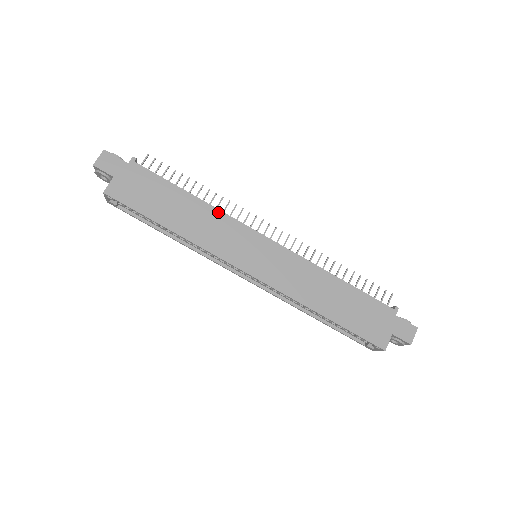
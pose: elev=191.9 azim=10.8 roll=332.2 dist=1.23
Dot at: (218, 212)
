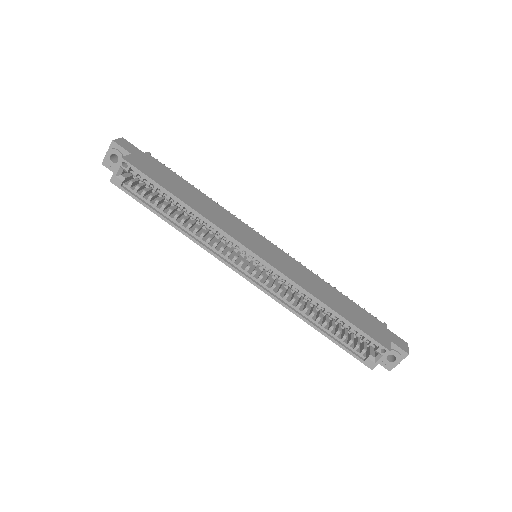
Dot at: (224, 209)
